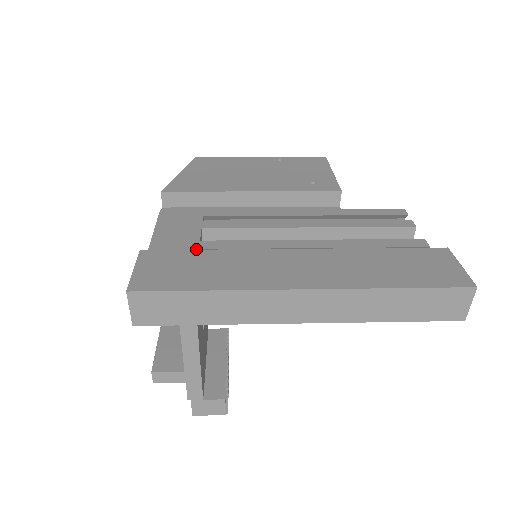
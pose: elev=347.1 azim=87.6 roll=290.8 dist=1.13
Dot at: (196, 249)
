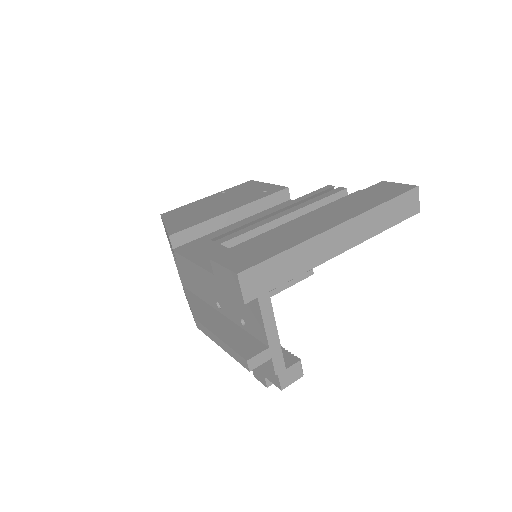
Dot at: occluded
